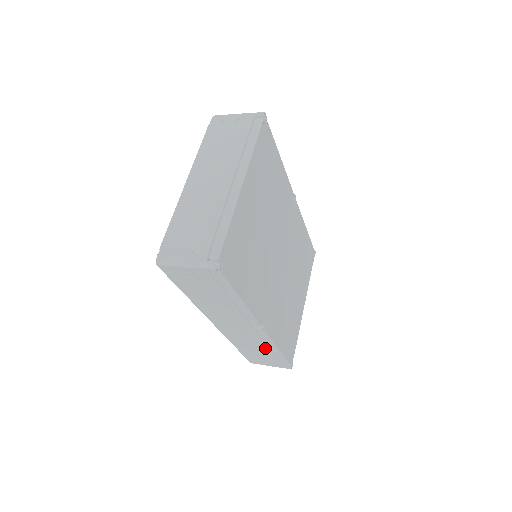
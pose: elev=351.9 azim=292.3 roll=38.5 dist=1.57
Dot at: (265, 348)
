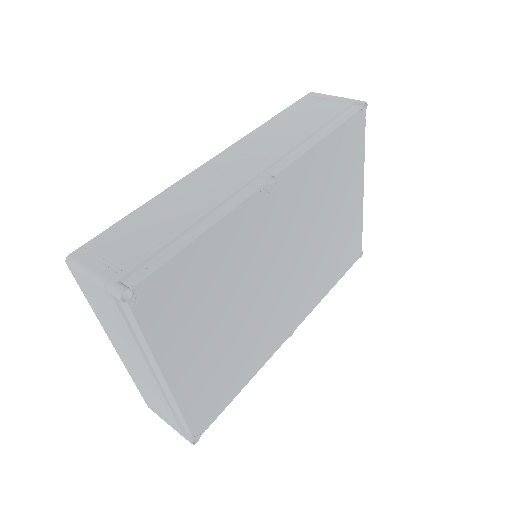
Dot at: occluded
